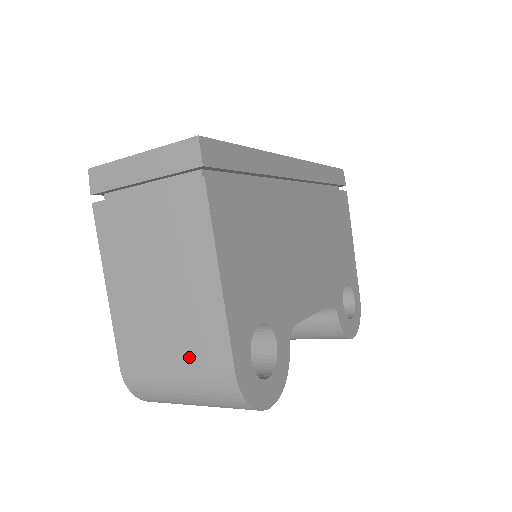
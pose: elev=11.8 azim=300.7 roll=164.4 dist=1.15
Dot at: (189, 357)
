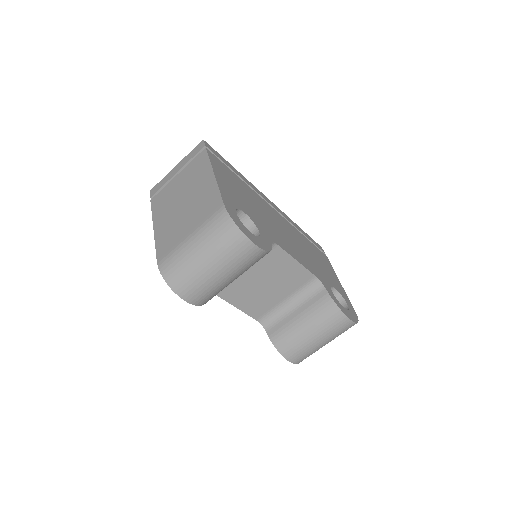
Dot at: (199, 219)
